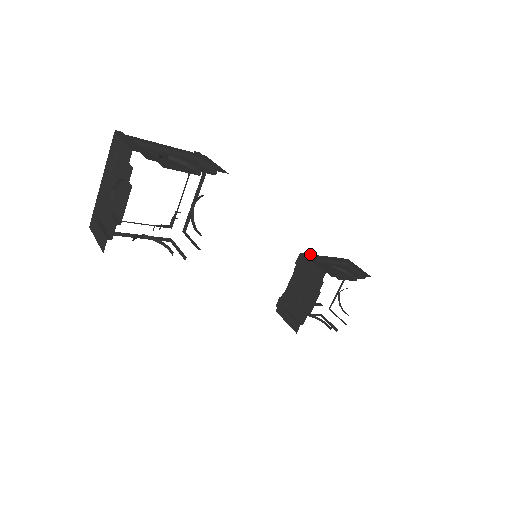
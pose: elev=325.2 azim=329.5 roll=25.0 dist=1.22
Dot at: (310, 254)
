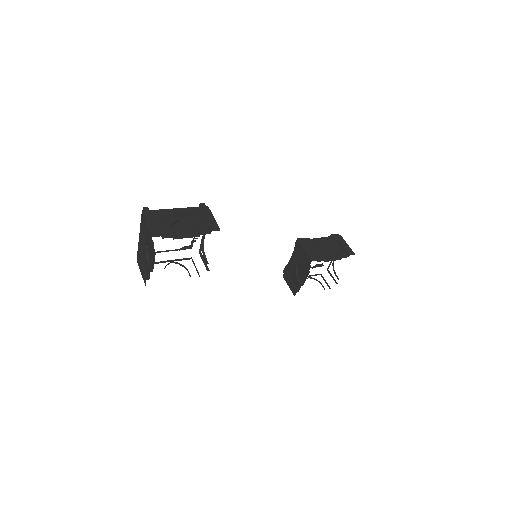
Dot at: (305, 239)
